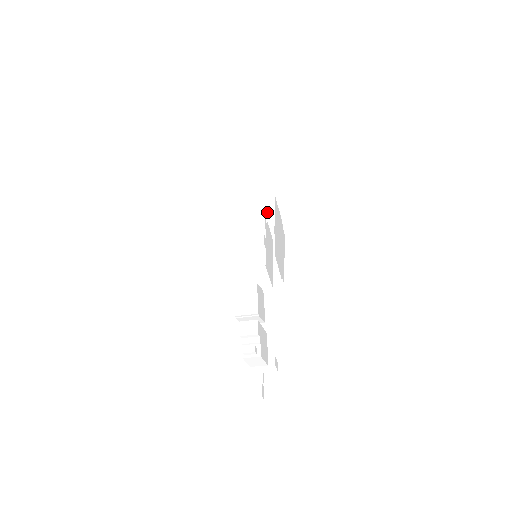
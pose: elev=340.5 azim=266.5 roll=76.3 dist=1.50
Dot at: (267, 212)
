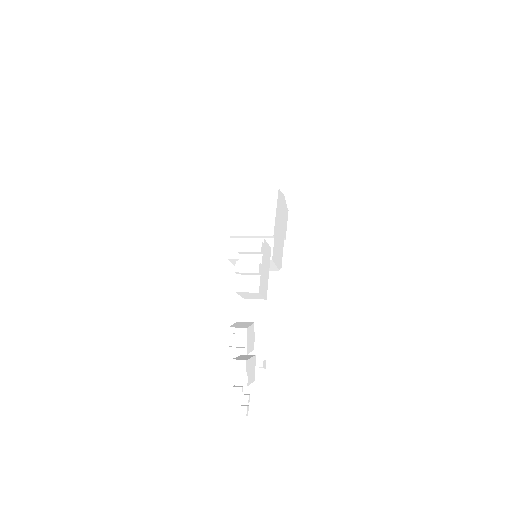
Dot at: (269, 207)
